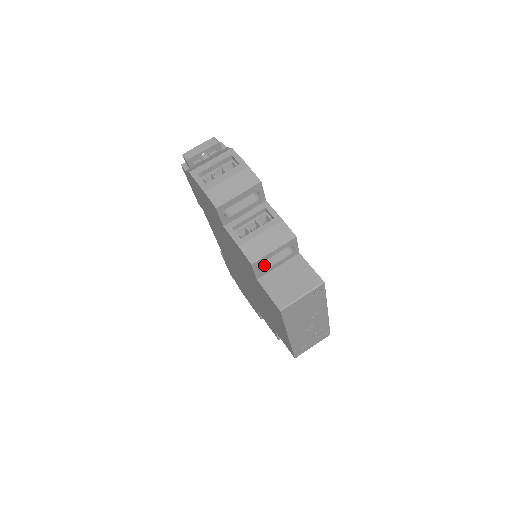
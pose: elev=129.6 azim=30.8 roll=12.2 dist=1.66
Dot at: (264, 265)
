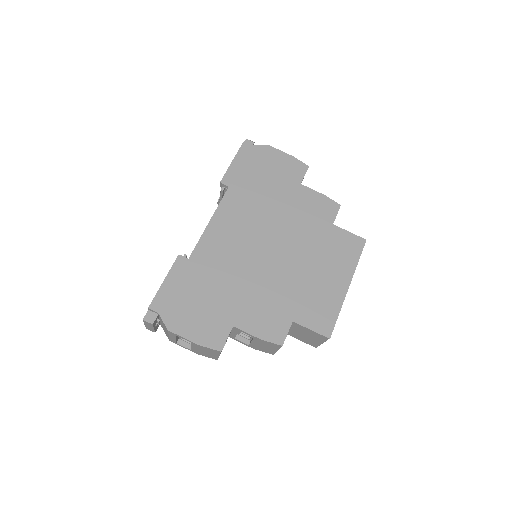
Dot at: occluded
